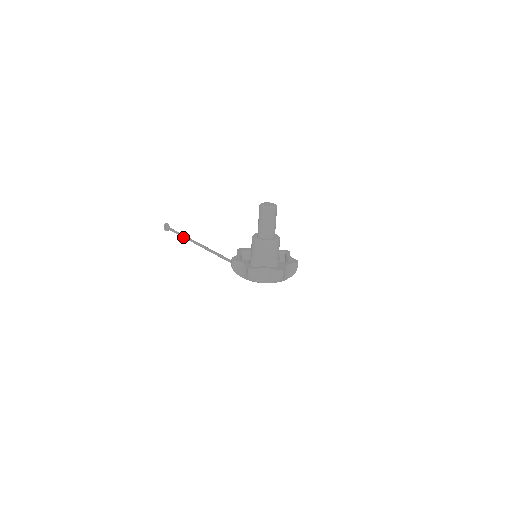
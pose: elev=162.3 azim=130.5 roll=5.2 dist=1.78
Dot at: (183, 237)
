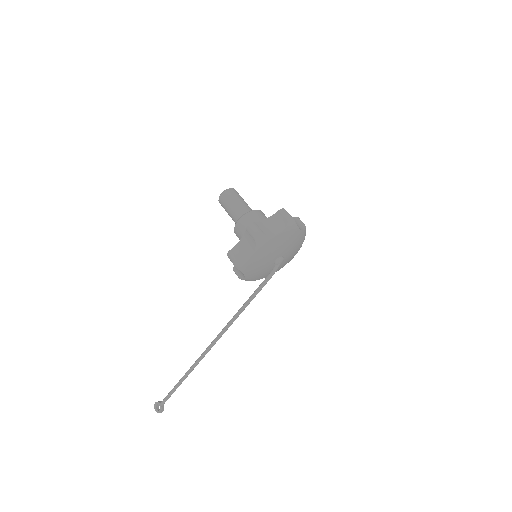
Dot at: (181, 381)
